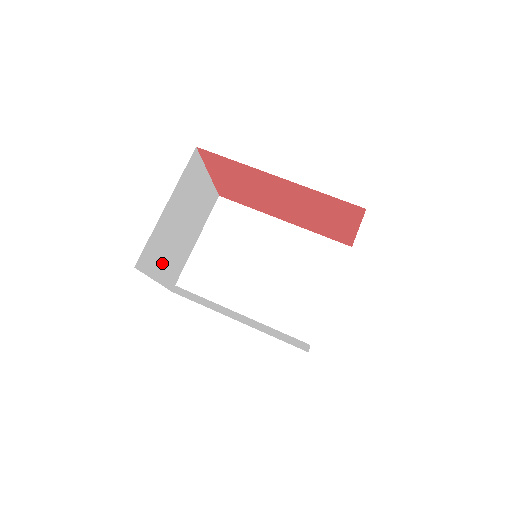
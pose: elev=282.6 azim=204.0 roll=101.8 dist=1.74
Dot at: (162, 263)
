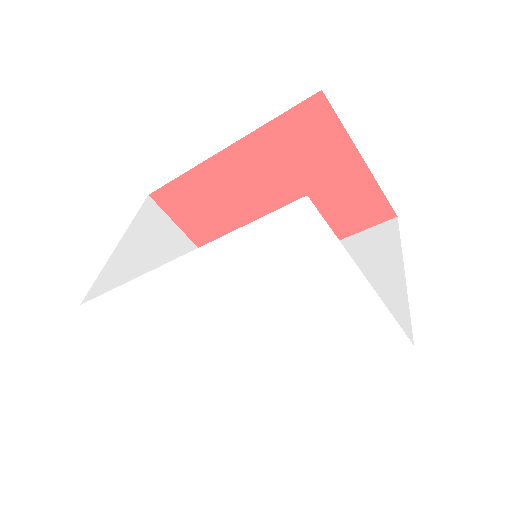
Dot at: occluded
